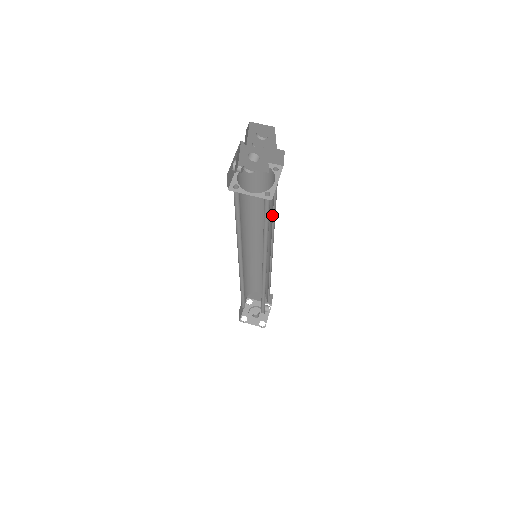
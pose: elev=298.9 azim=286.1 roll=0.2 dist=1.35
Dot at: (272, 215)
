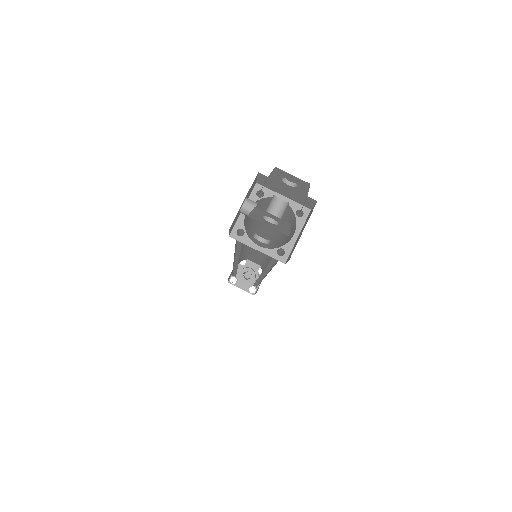
Dot at: (284, 241)
